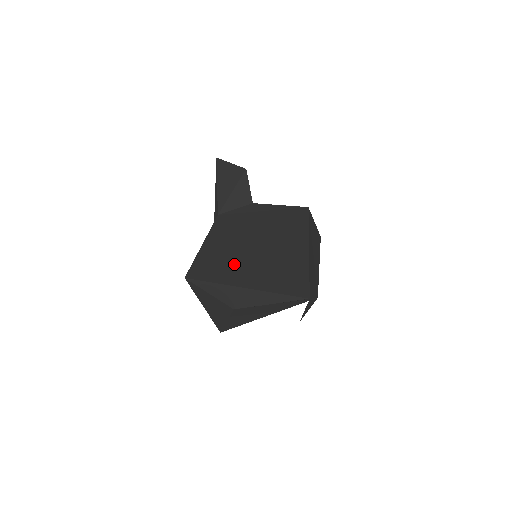
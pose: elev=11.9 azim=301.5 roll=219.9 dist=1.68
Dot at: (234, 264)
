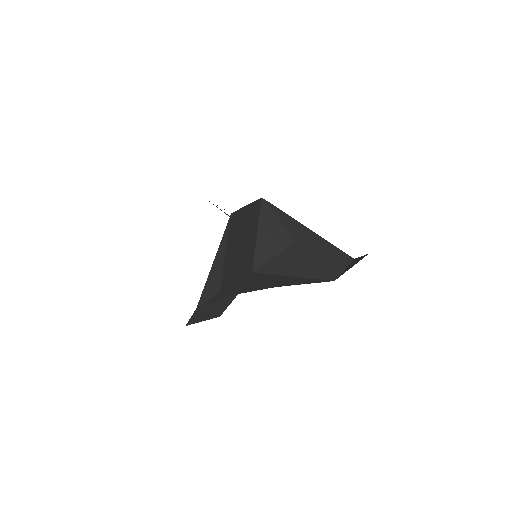
Dot at: occluded
